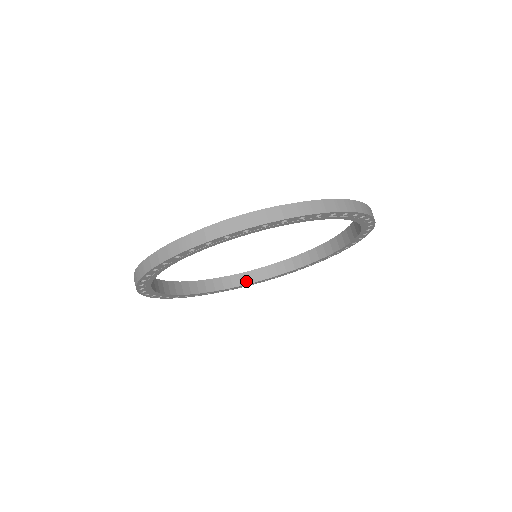
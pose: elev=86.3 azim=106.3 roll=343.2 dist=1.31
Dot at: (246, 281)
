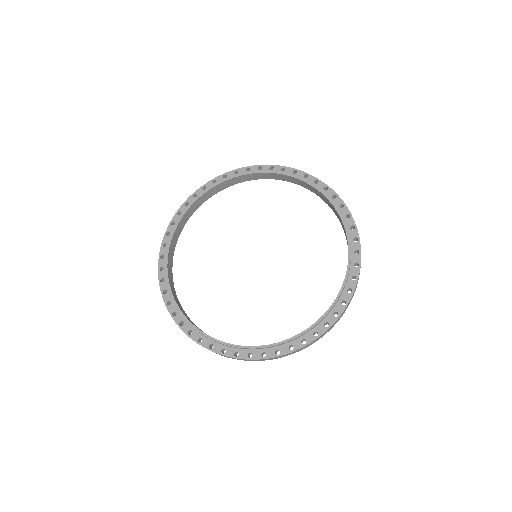
Dot at: (233, 183)
